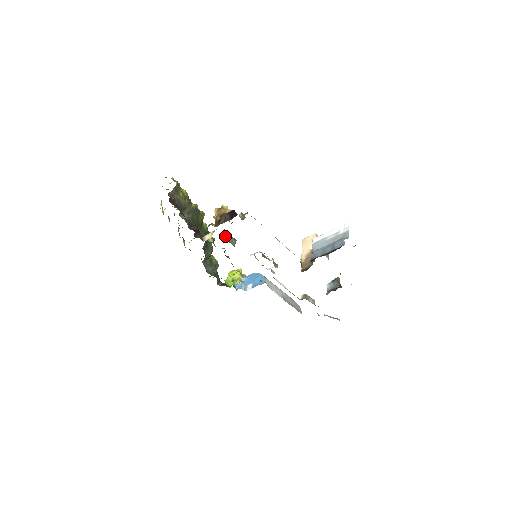
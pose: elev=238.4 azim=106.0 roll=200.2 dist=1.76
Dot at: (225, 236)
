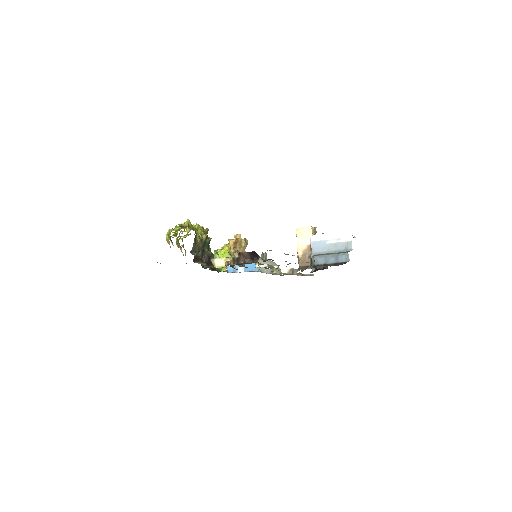
Dot at: occluded
